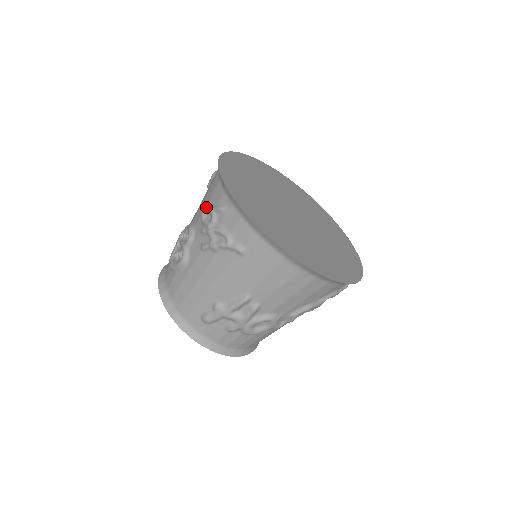
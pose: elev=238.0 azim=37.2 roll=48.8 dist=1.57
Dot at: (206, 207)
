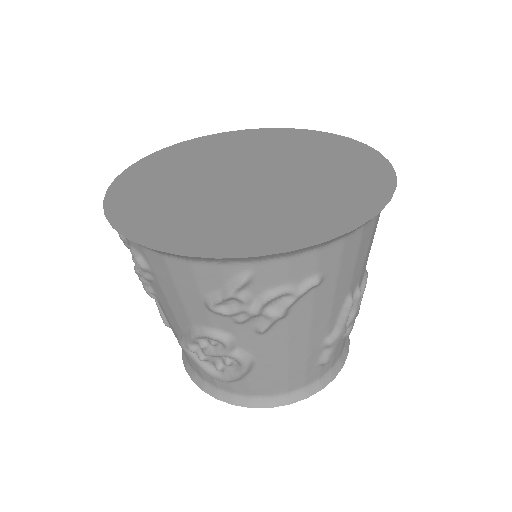
Dot at: (210, 301)
